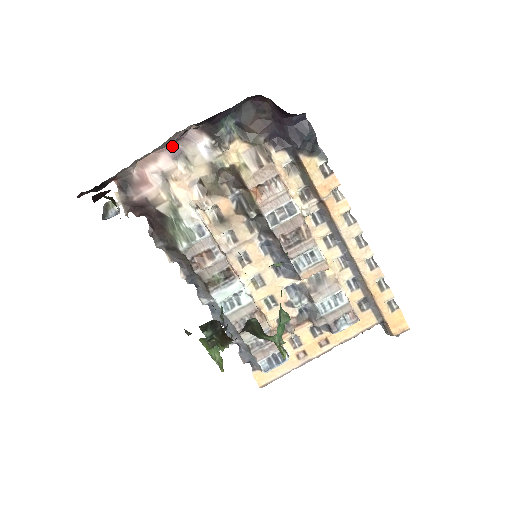
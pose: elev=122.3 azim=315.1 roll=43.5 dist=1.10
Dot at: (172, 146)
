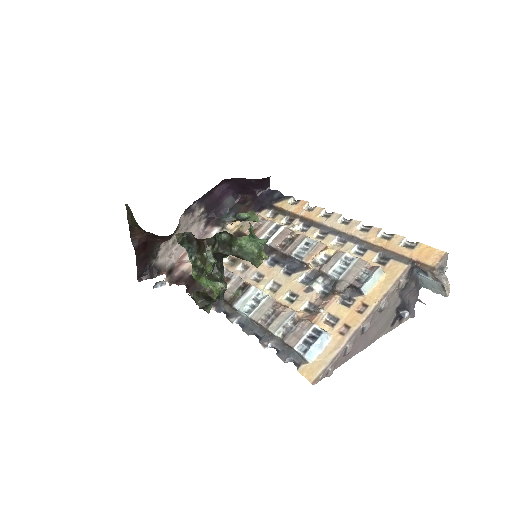
Dot at: occluded
